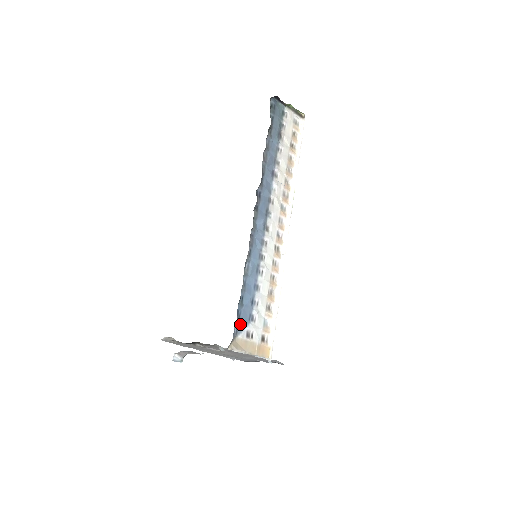
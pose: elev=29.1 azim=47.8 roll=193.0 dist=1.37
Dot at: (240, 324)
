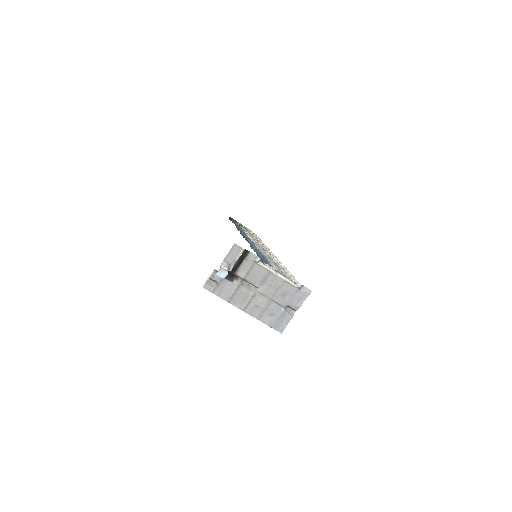
Dot at: (263, 261)
